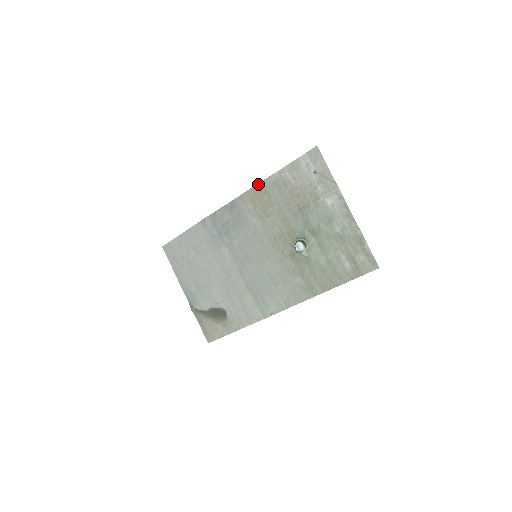
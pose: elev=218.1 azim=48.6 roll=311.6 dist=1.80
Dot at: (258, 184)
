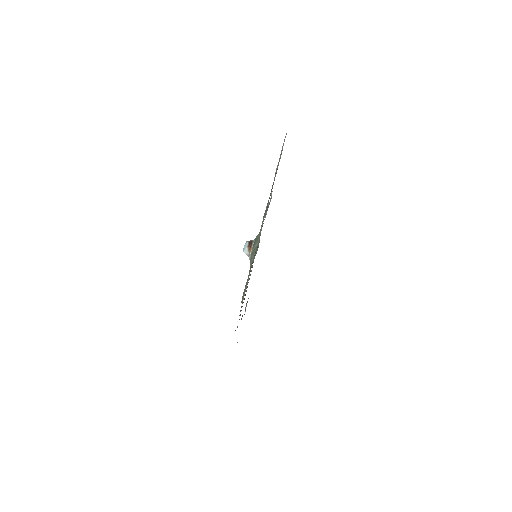
Dot at: occluded
